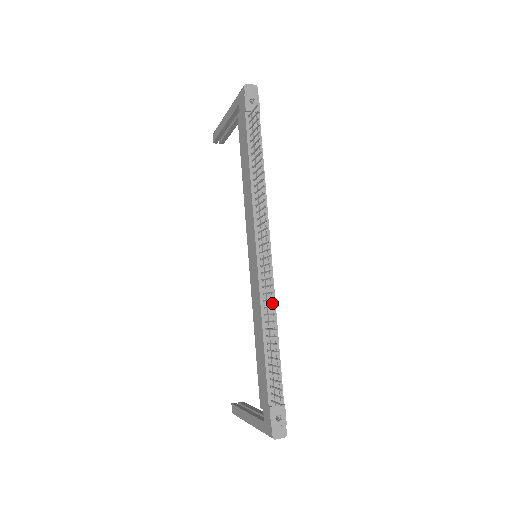
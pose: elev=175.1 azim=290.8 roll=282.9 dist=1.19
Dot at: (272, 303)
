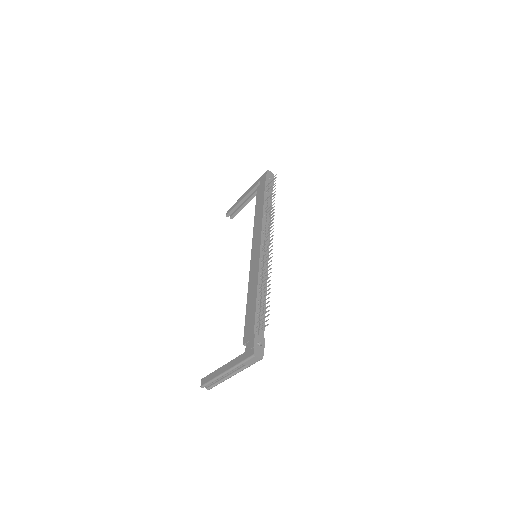
Dot at: (265, 277)
